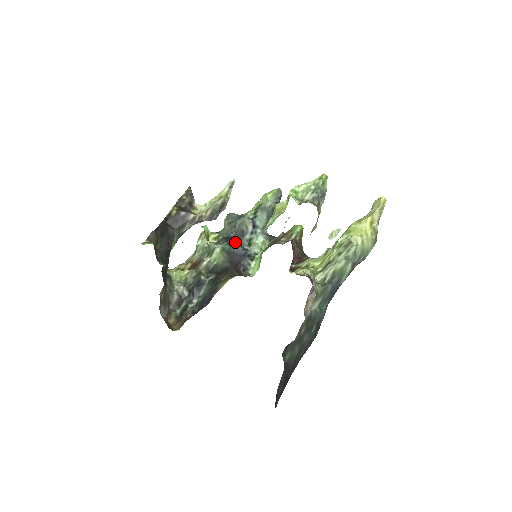
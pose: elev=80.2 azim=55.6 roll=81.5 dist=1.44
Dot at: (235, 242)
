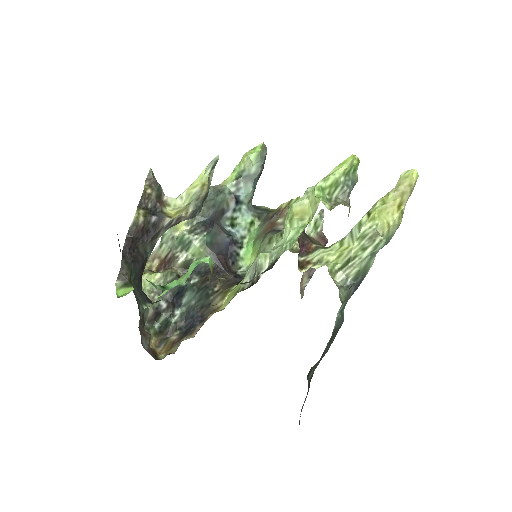
Dot at: (216, 228)
